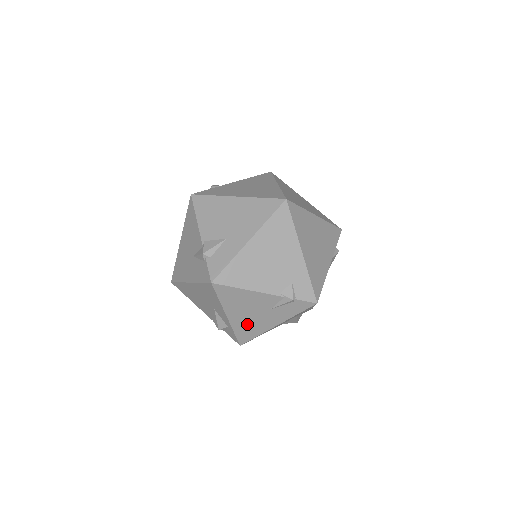
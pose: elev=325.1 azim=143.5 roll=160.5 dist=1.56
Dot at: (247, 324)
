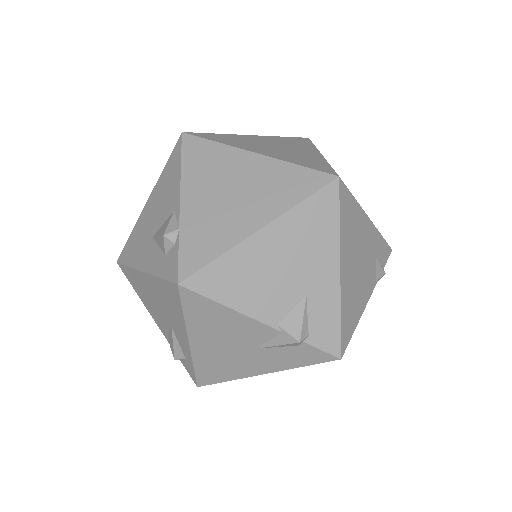
Dot at: occluded
